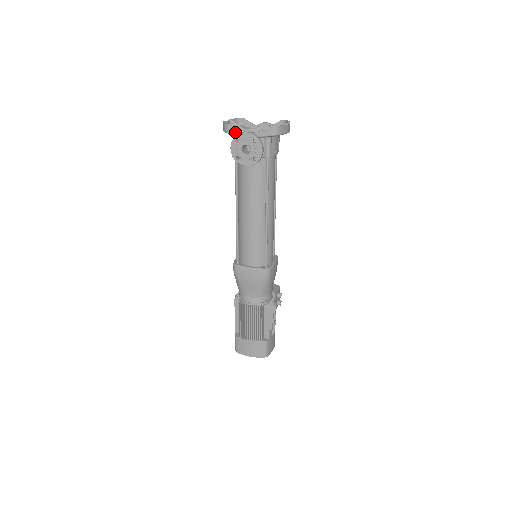
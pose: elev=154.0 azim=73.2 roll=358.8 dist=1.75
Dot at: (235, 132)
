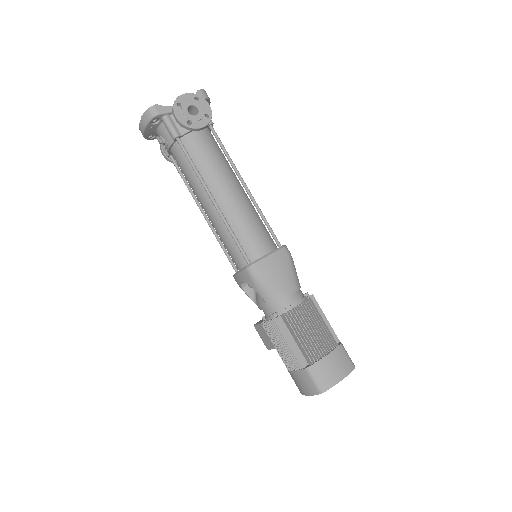
Dot at: (166, 110)
